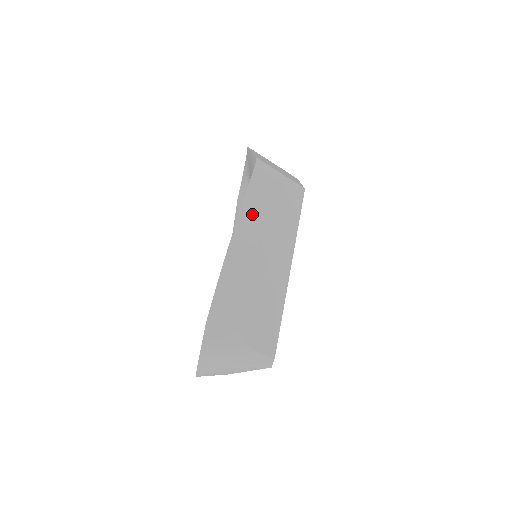
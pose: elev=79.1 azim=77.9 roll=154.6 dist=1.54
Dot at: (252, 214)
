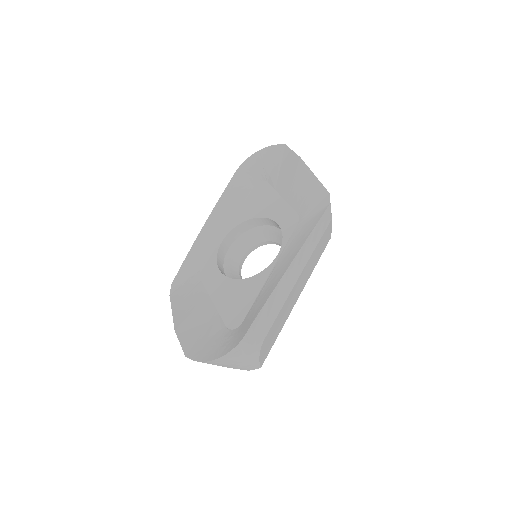
Dot at: (311, 244)
